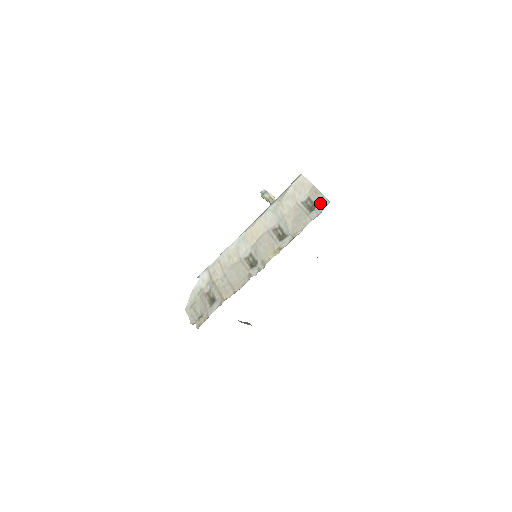
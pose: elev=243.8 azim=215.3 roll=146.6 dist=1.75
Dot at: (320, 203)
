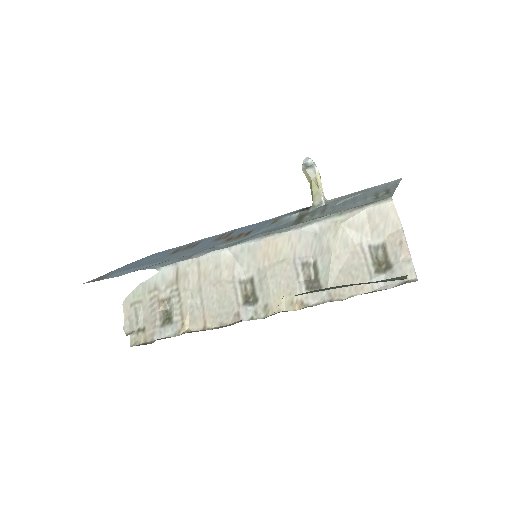
Dot at: (400, 269)
